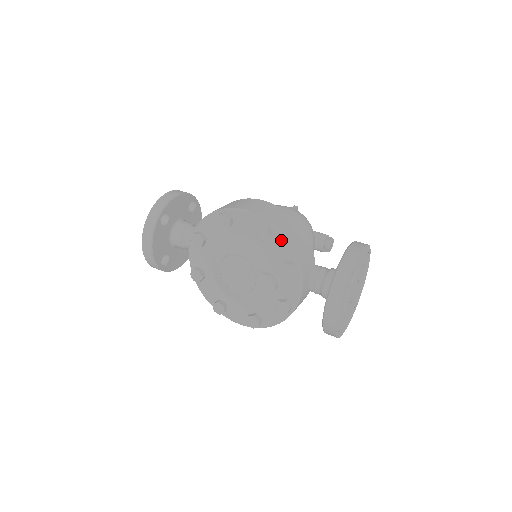
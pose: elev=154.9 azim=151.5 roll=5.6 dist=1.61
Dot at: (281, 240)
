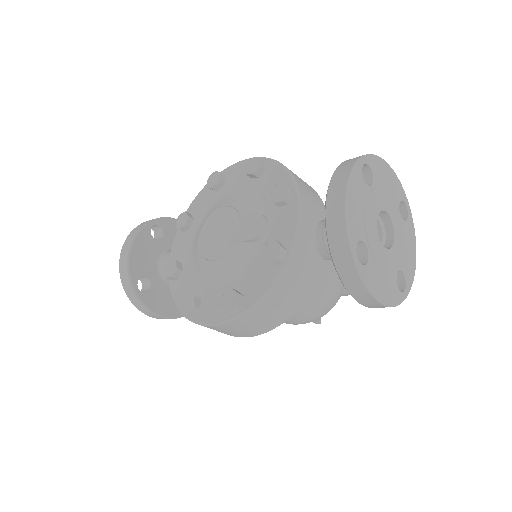
Dot at: (276, 168)
